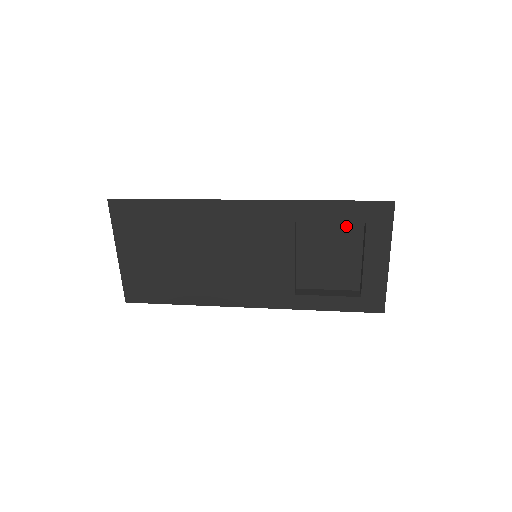
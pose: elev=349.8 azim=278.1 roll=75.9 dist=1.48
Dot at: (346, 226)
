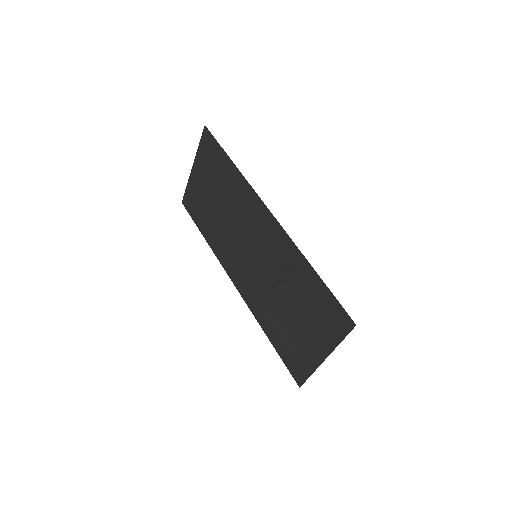
Dot at: occluded
